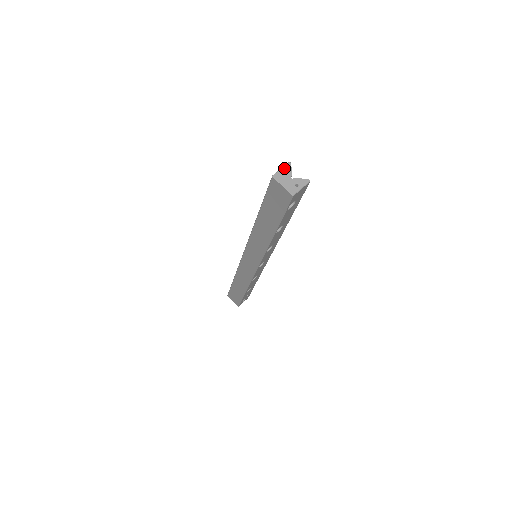
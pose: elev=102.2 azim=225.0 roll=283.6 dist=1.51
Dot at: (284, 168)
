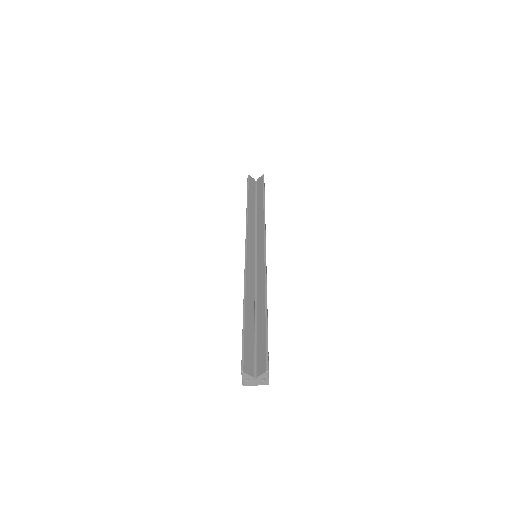
Dot at: (243, 378)
